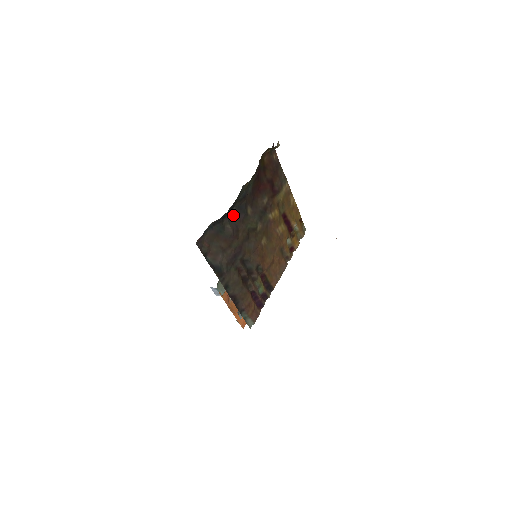
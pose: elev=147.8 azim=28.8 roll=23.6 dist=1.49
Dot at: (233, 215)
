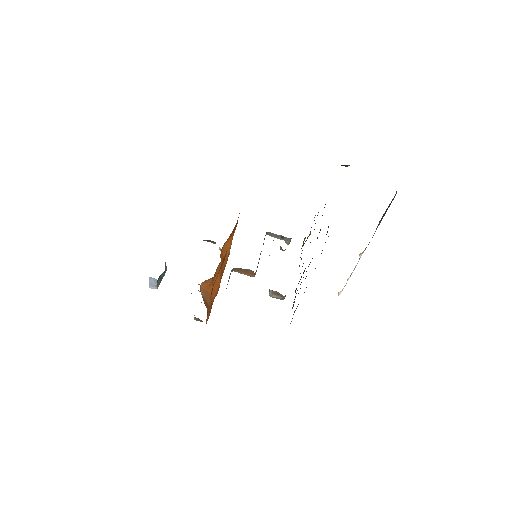
Dot at: occluded
